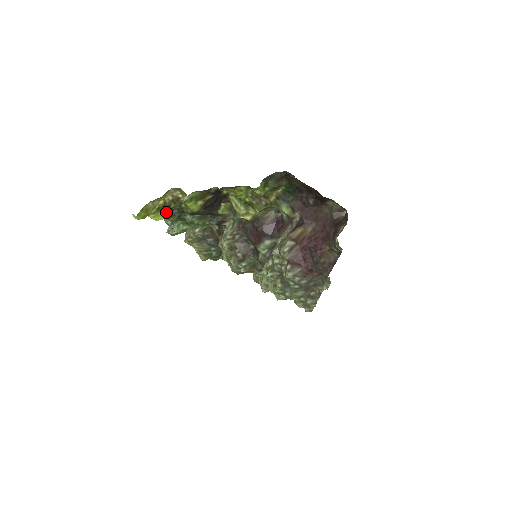
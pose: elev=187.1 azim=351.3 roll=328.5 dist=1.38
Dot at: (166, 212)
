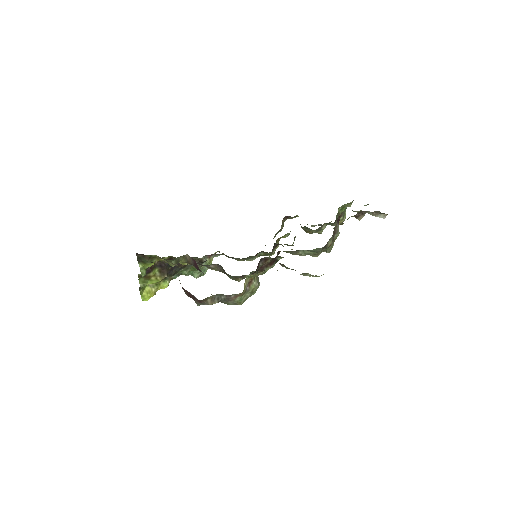
Dot at: (165, 281)
